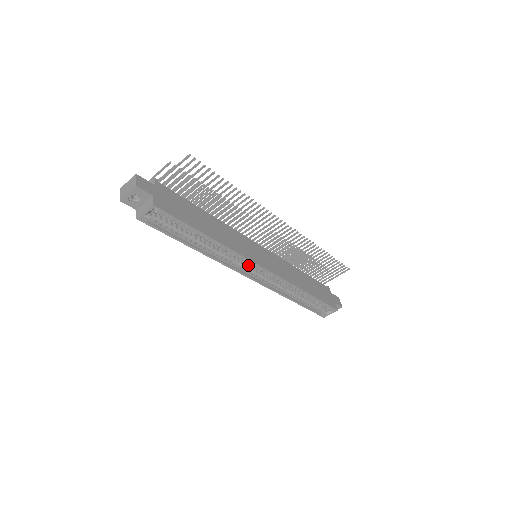
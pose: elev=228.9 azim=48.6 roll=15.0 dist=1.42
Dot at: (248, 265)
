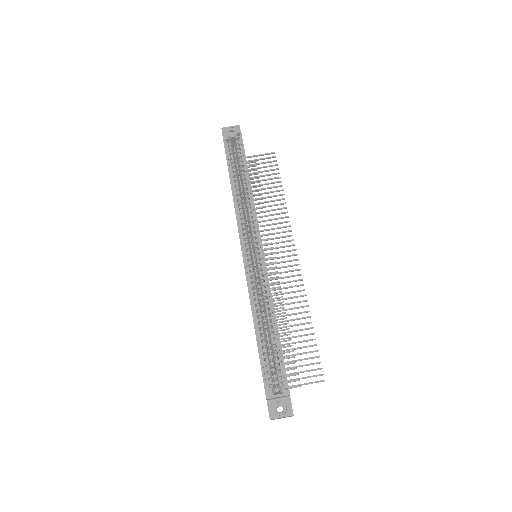
Dot at: (249, 241)
